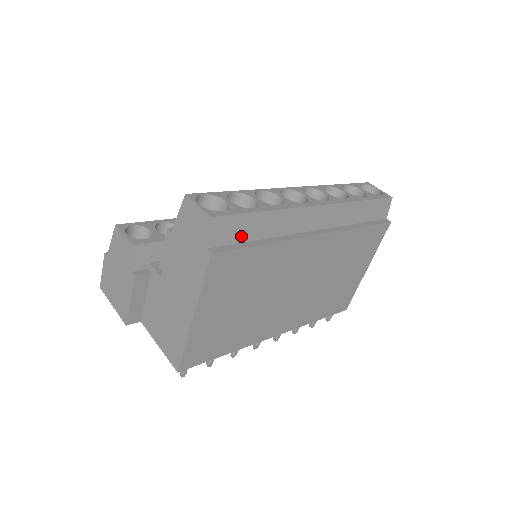
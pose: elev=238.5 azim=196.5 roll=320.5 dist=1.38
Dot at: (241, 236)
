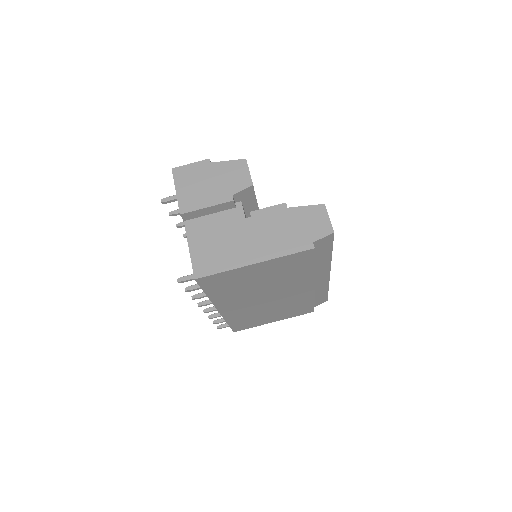
Dot at: (318, 252)
